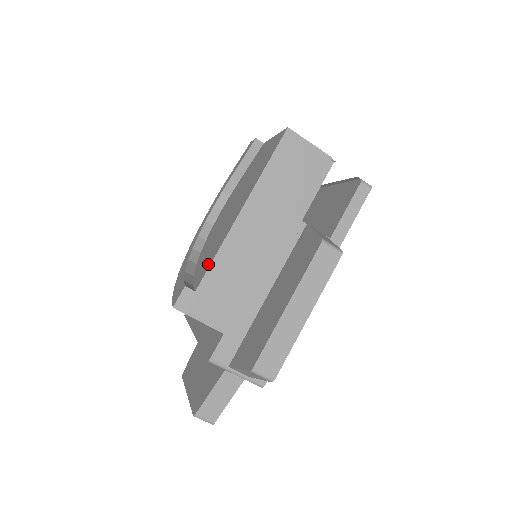
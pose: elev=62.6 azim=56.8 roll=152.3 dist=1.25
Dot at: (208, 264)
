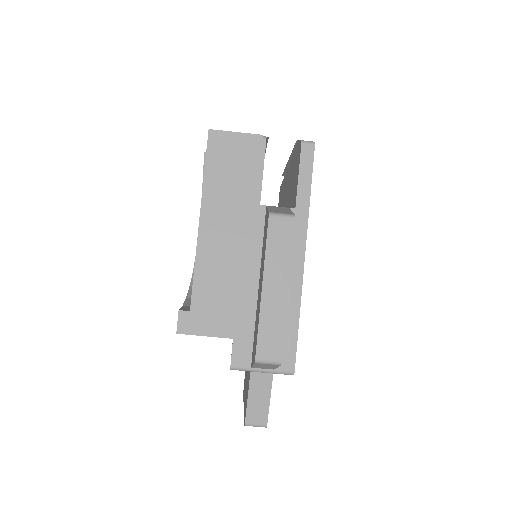
Dot at: occluded
